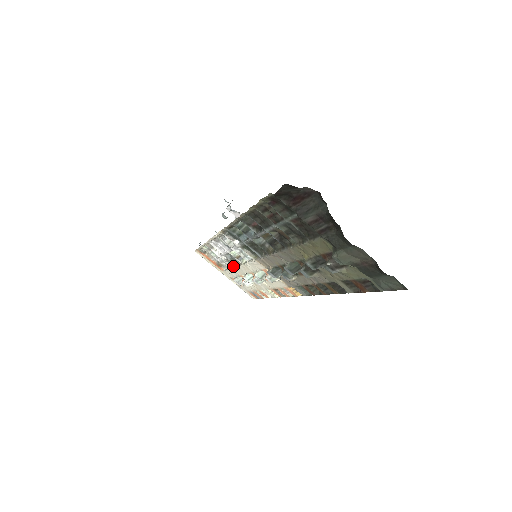
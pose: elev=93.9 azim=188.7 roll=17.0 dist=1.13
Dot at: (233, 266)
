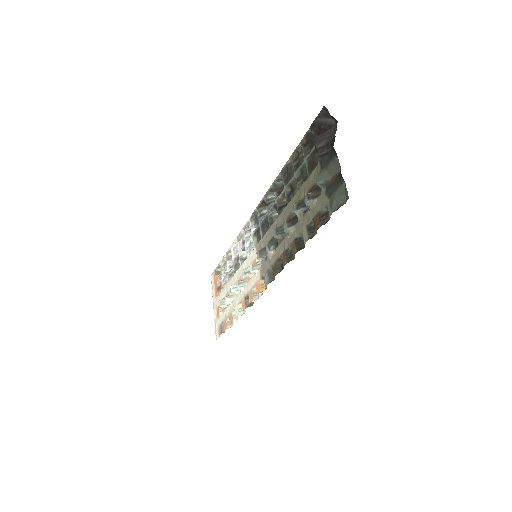
Dot at: (230, 280)
